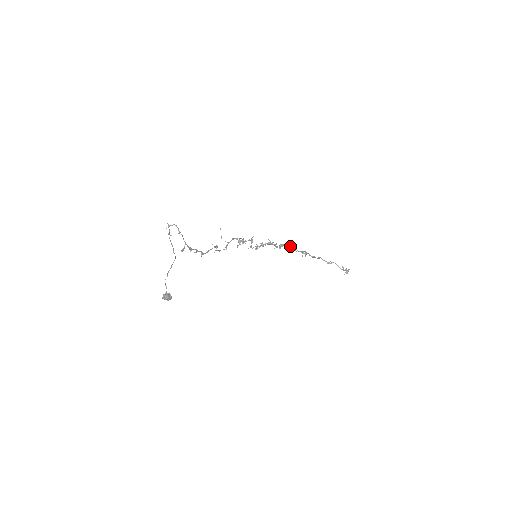
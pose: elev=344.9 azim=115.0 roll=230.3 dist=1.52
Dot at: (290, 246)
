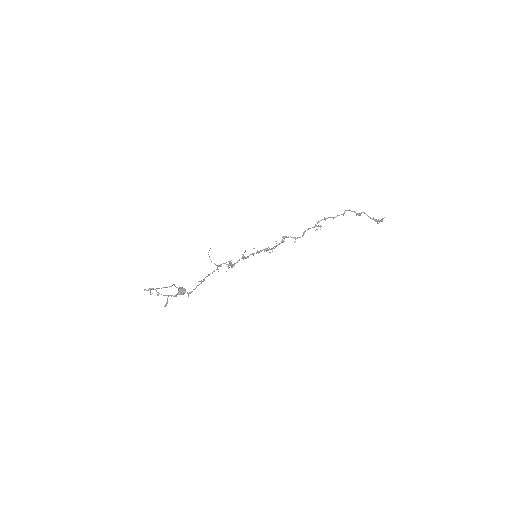
Dot at: (294, 238)
